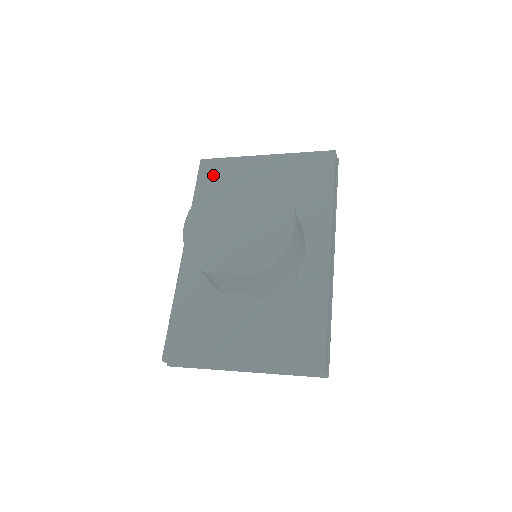
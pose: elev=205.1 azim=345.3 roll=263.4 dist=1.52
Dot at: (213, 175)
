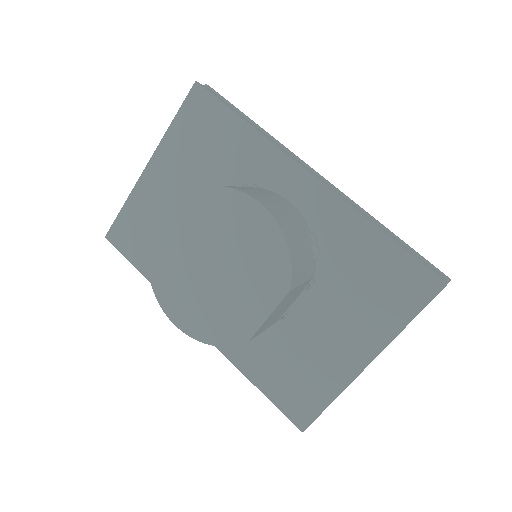
Dot at: (132, 238)
